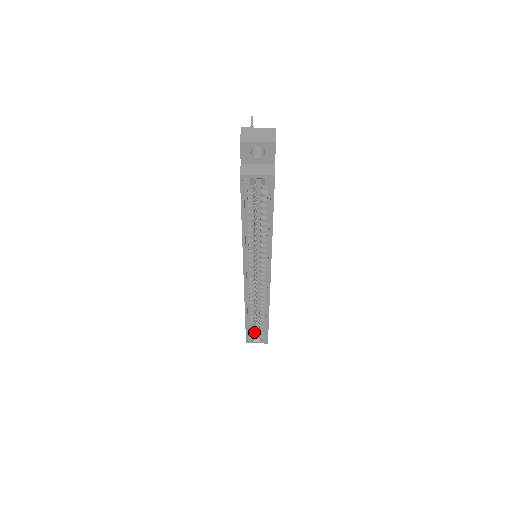
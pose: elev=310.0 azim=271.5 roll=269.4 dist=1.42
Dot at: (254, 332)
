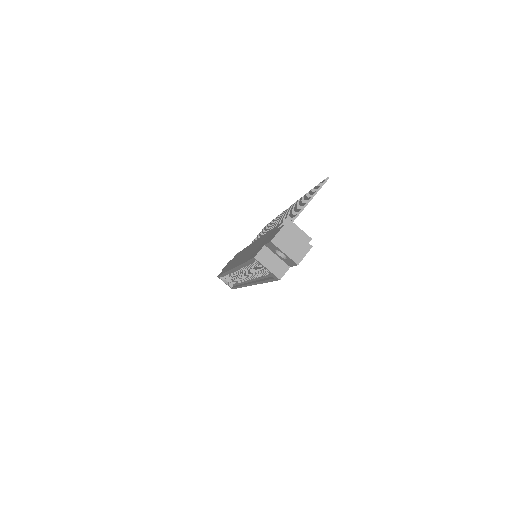
Dot at: occluded
